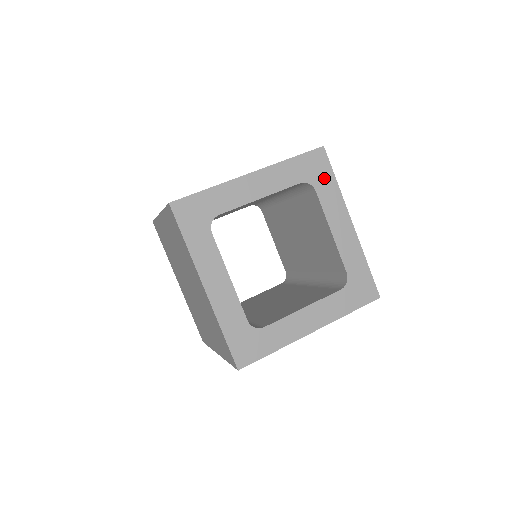
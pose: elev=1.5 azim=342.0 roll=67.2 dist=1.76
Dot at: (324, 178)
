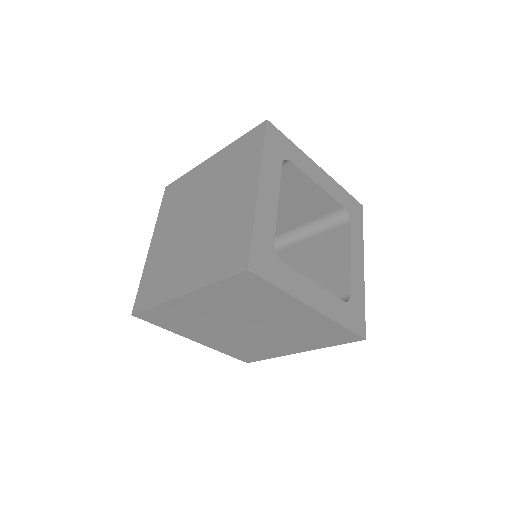
Dot at: (286, 147)
